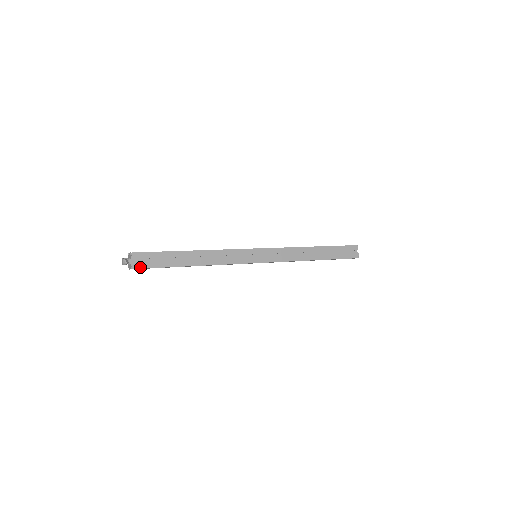
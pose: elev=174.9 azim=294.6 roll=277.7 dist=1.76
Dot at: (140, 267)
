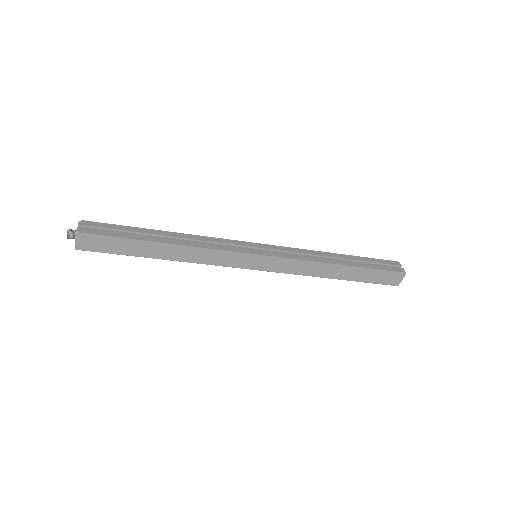
Dot at: (89, 233)
